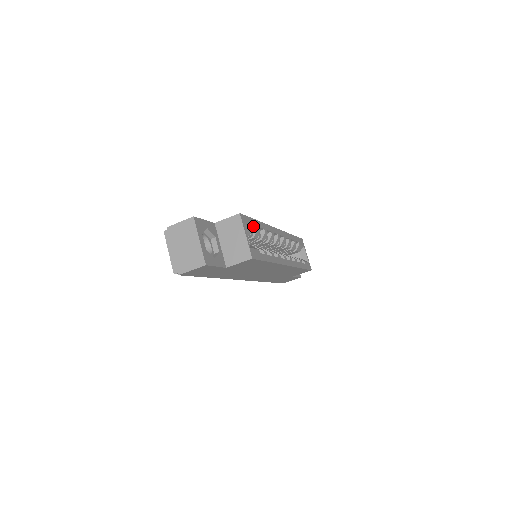
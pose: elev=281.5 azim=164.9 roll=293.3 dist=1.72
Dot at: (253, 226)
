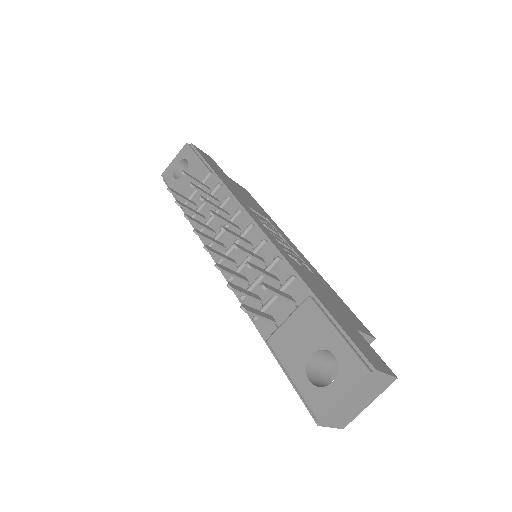
Dot at: occluded
